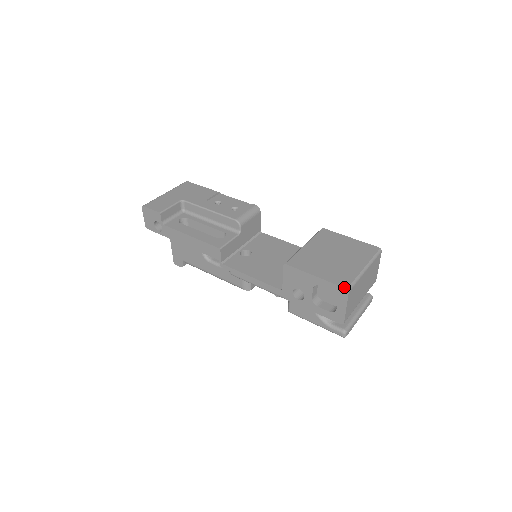
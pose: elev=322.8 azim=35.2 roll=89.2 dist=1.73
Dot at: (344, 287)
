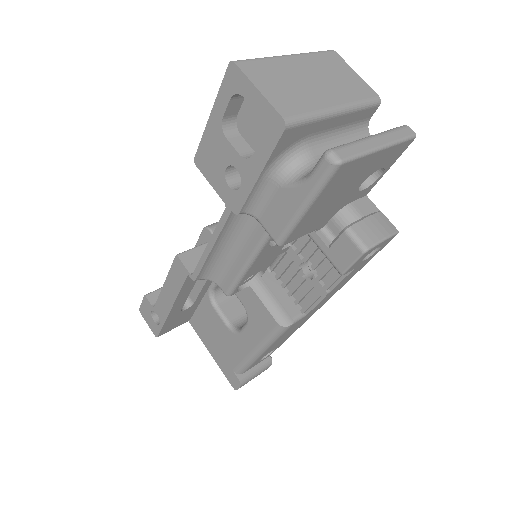
Dot at: (228, 67)
